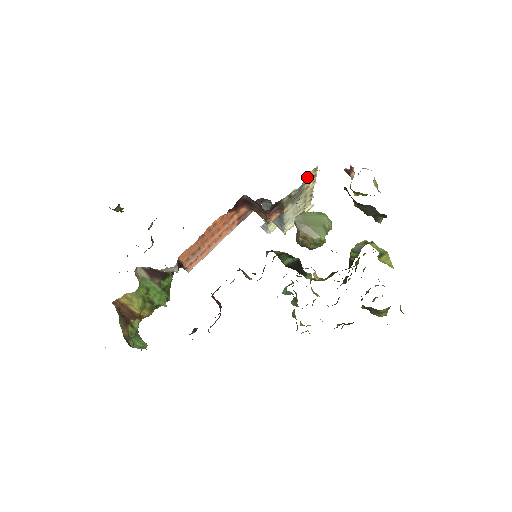
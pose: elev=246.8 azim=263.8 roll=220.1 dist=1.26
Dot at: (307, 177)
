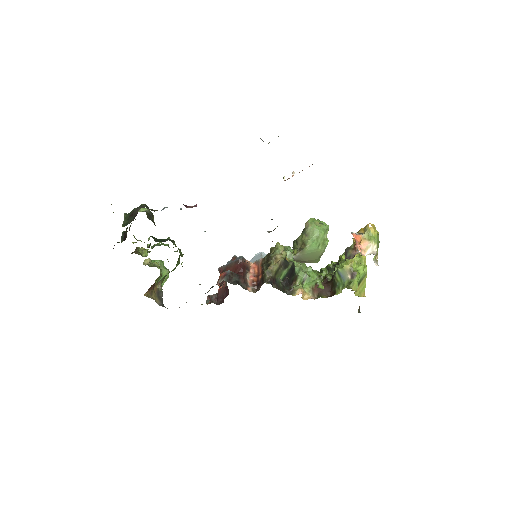
Dot at: occluded
